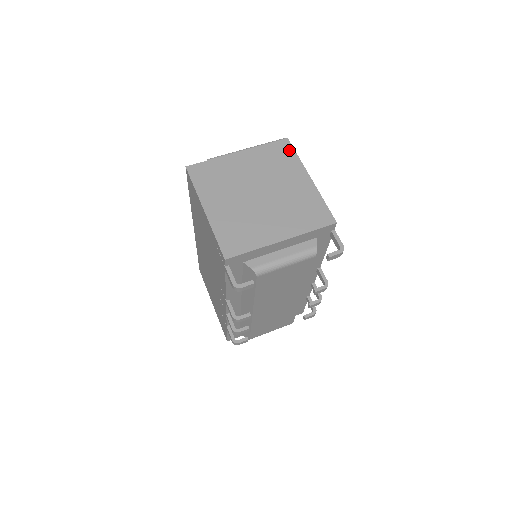
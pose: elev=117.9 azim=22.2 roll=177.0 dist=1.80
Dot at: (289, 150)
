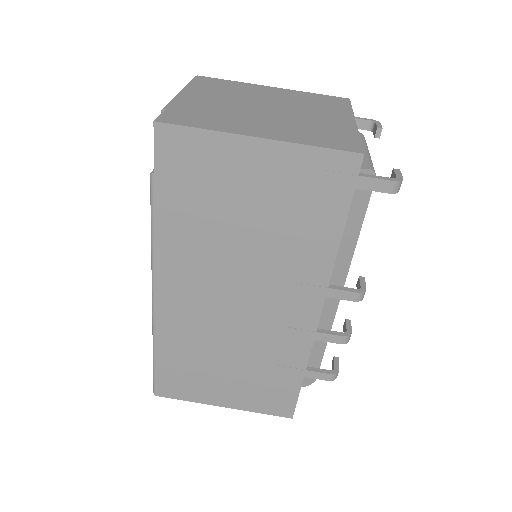
Dot at: (218, 80)
